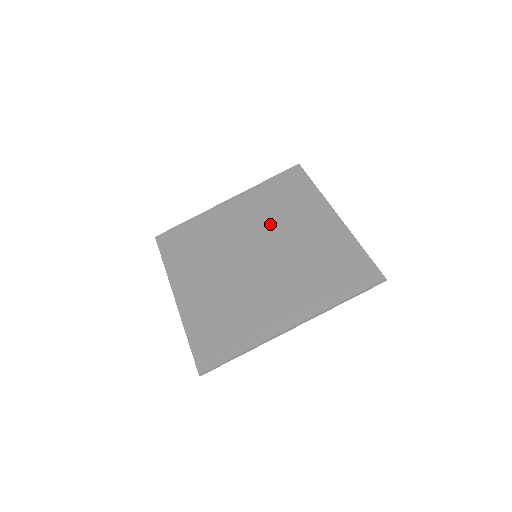
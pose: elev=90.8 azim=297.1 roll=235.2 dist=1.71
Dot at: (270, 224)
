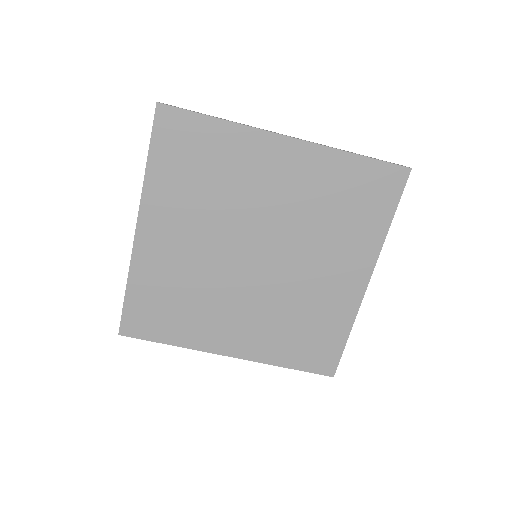
Dot at: (302, 231)
